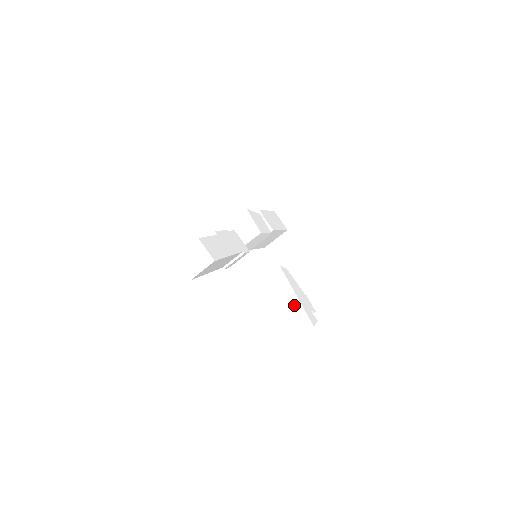
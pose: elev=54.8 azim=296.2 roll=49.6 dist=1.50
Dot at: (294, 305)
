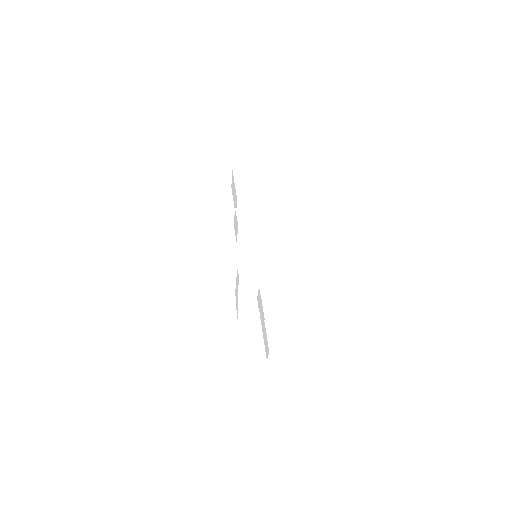
Dot at: occluded
